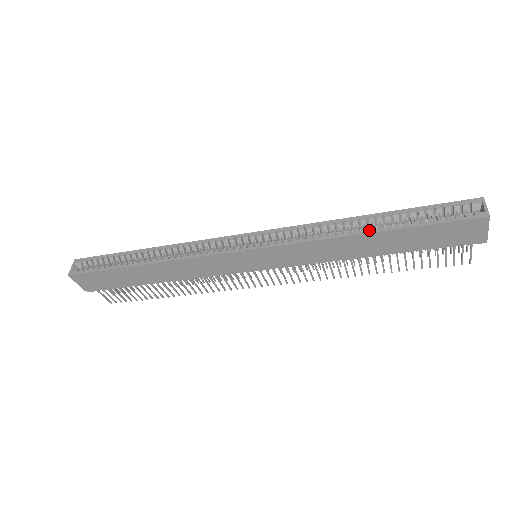
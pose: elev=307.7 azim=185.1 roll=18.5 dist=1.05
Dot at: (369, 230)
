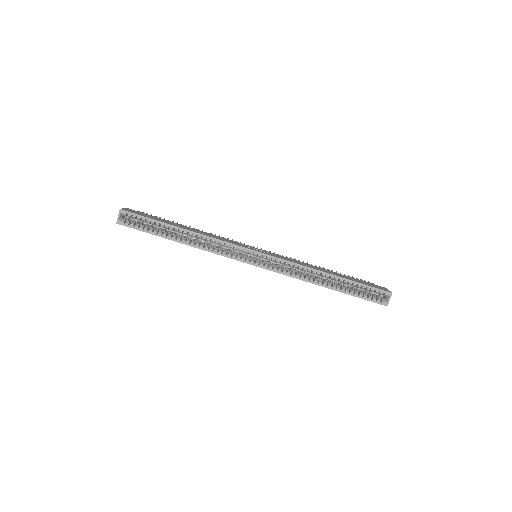
Dot at: (328, 286)
